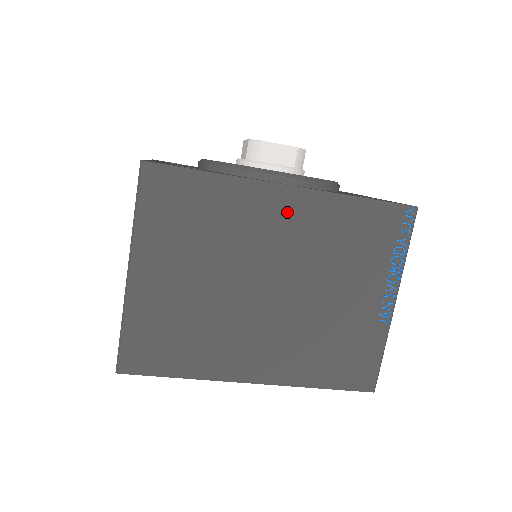
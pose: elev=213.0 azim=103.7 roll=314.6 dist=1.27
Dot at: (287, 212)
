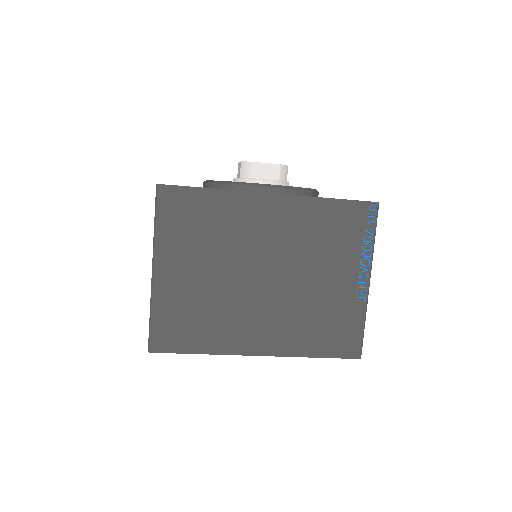
Dot at: (273, 215)
